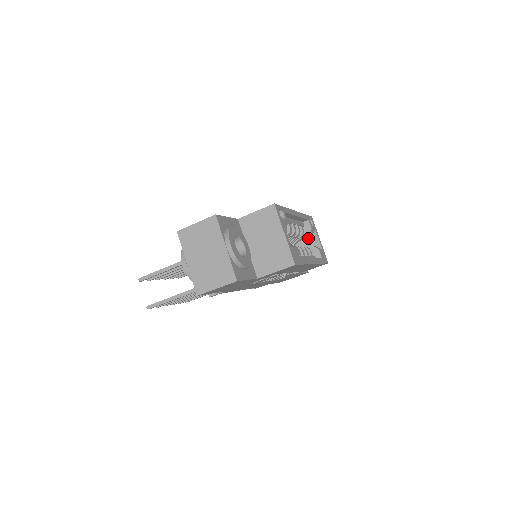
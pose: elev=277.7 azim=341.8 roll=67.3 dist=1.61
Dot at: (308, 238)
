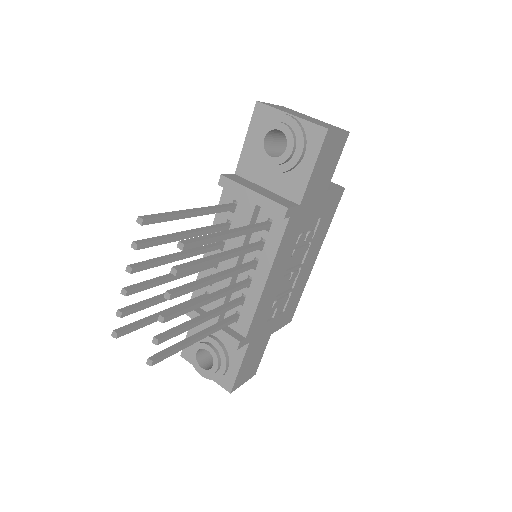
Dot at: occluded
